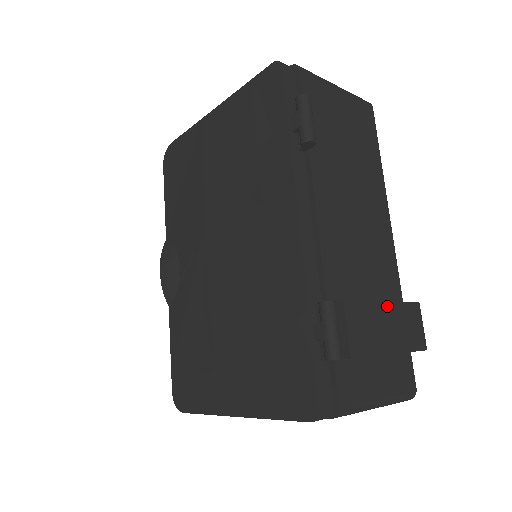
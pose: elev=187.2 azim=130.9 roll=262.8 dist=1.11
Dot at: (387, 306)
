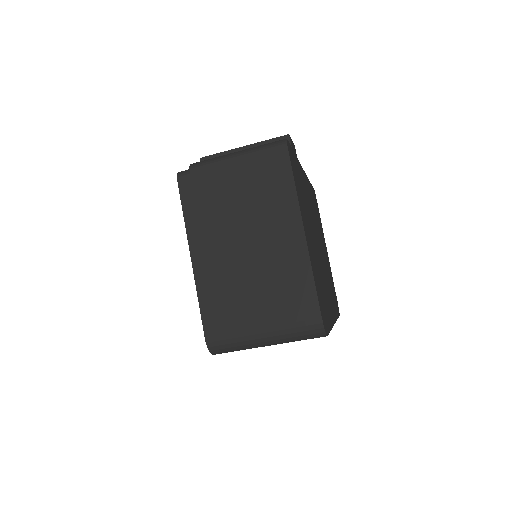
Dot at: occluded
